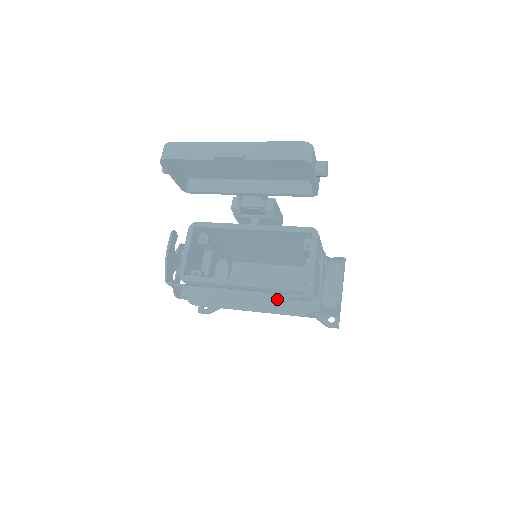
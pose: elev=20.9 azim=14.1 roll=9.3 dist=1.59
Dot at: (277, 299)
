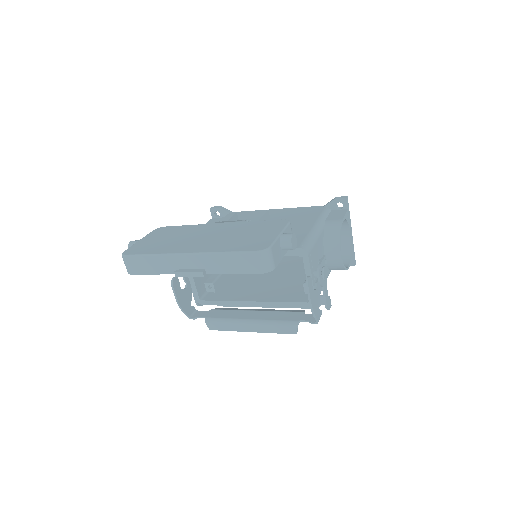
Dot at: (288, 329)
